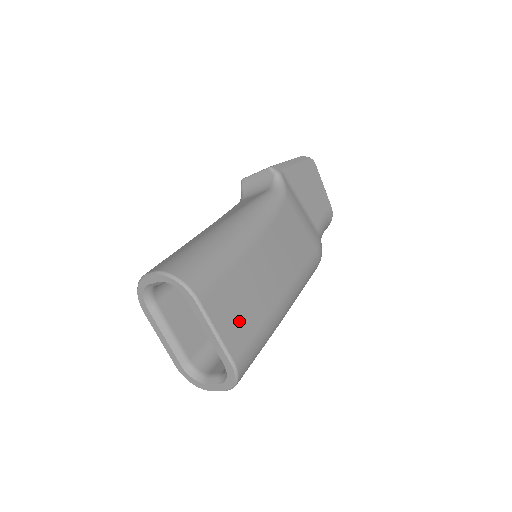
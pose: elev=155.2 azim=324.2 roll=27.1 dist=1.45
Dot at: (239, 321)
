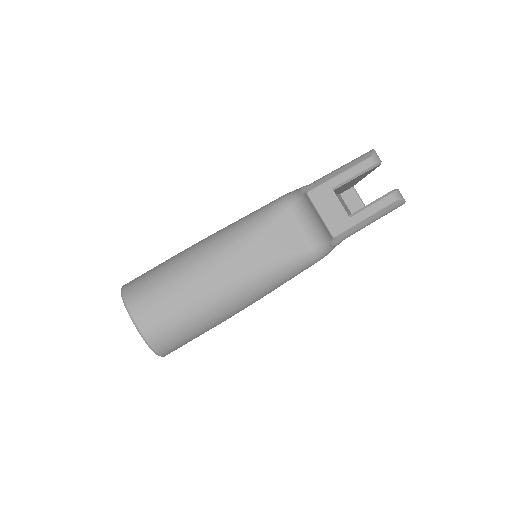
Dot at: occluded
